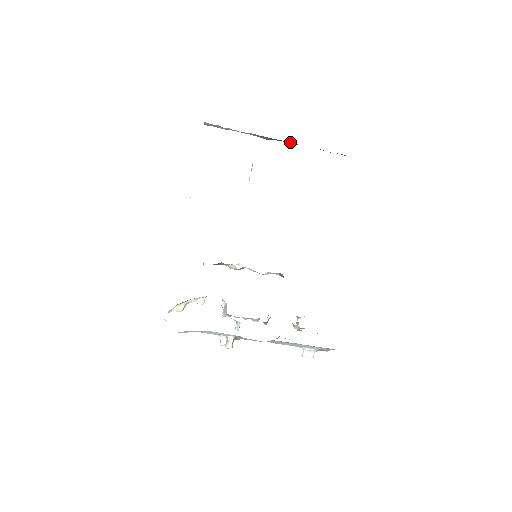
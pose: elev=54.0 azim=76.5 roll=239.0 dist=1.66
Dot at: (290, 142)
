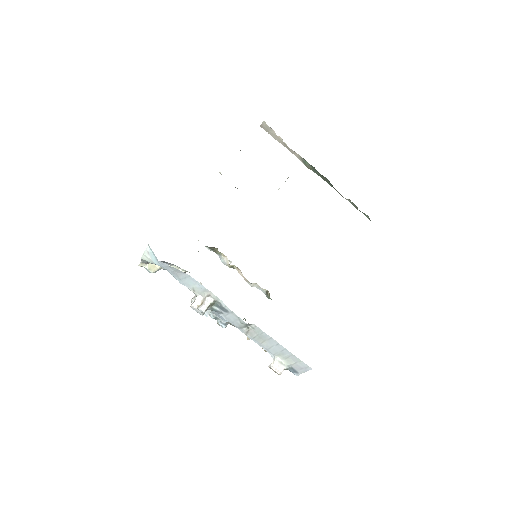
Dot at: (327, 179)
